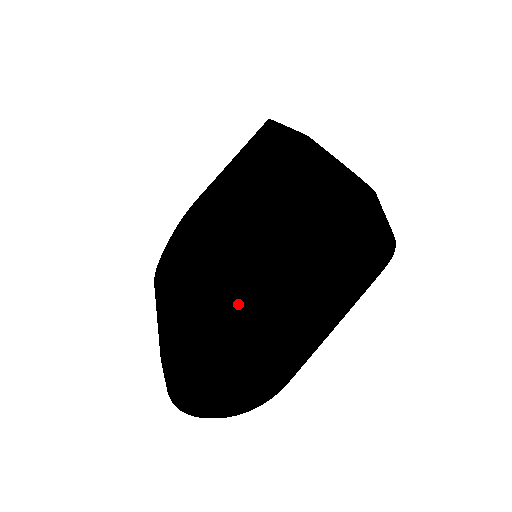
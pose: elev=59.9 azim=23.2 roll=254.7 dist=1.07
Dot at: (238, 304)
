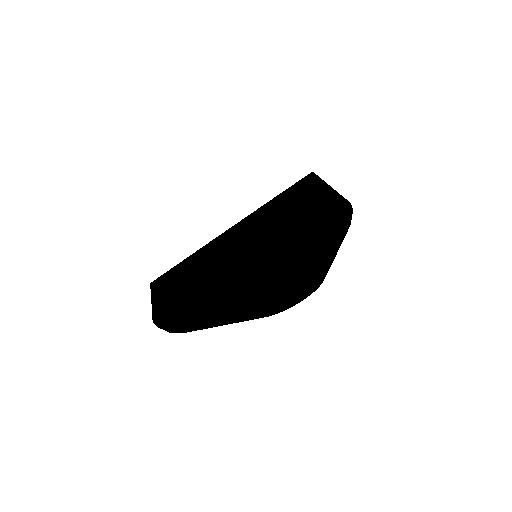
Dot at: occluded
